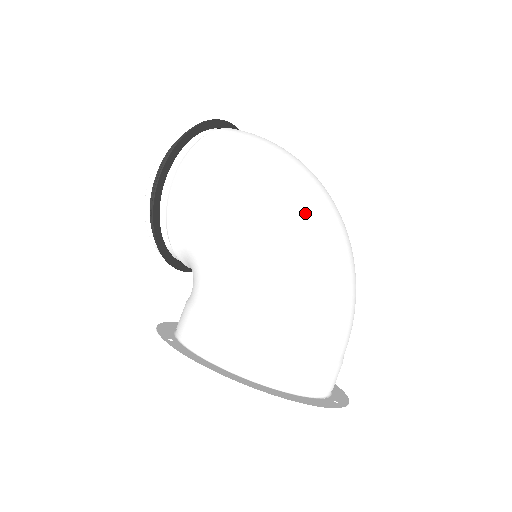
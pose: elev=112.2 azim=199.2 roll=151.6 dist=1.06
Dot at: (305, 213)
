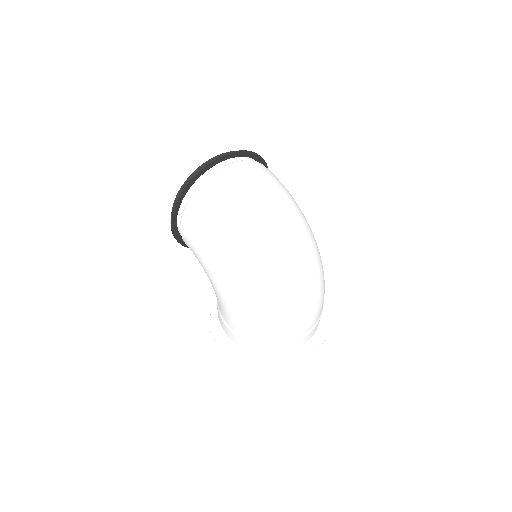
Dot at: (253, 282)
